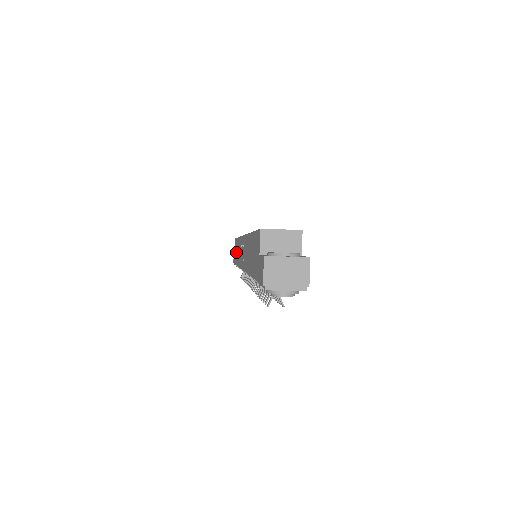
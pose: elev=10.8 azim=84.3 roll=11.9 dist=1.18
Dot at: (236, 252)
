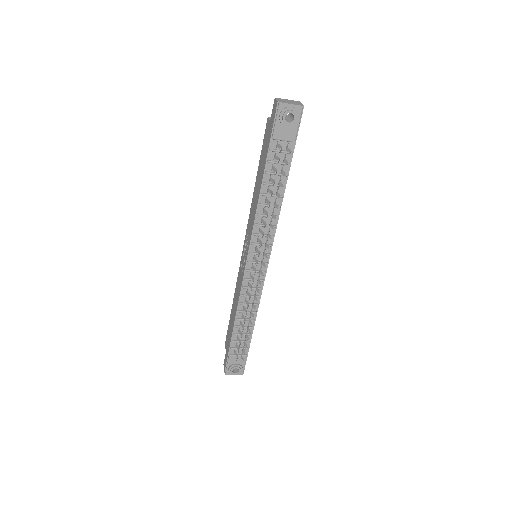
Dot at: (231, 324)
